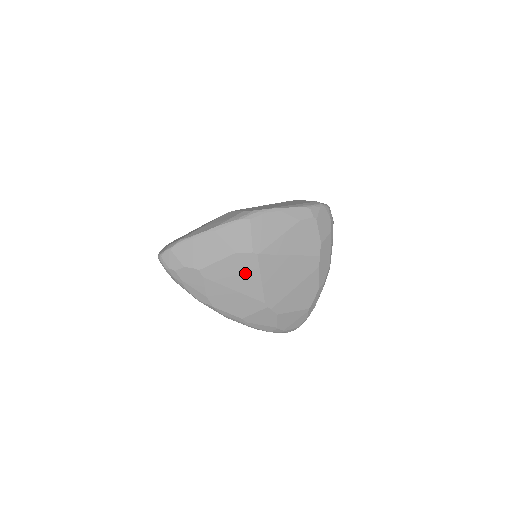
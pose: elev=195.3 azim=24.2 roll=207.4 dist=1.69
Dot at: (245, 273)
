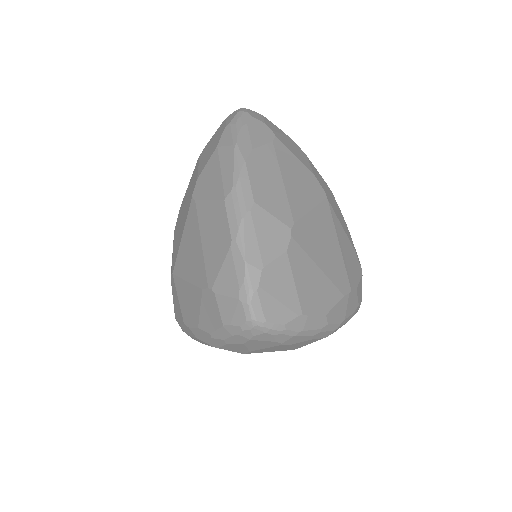
Dot at: (305, 188)
